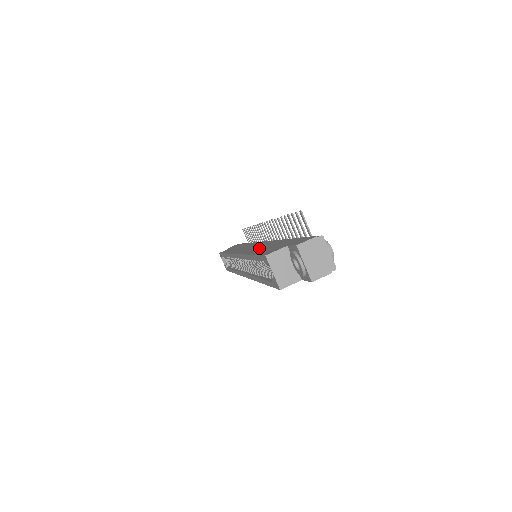
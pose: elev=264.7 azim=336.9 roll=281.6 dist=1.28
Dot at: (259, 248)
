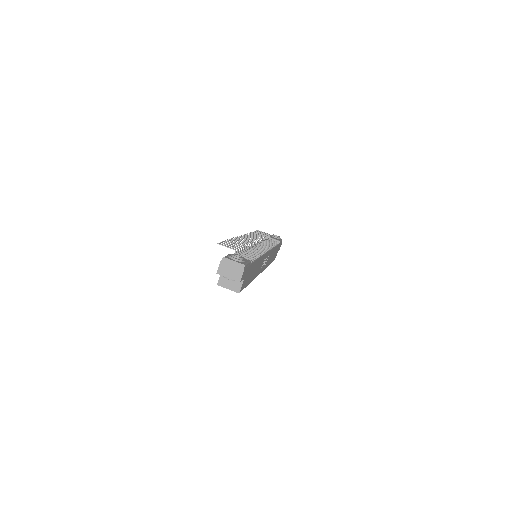
Dot at: occluded
